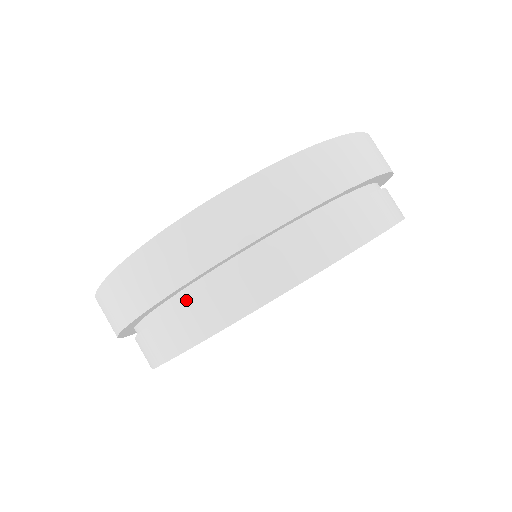
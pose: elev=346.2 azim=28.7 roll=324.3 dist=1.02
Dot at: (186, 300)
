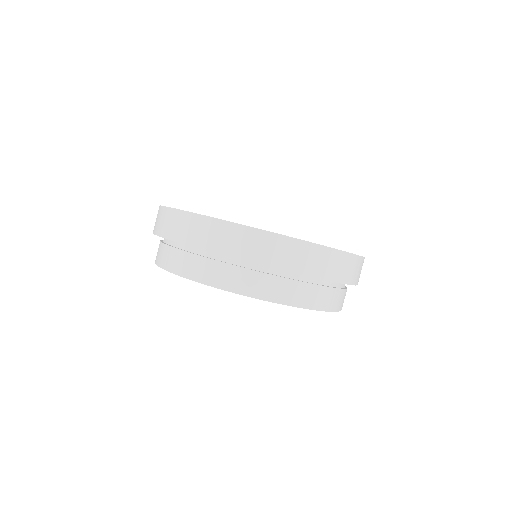
Dot at: (181, 250)
